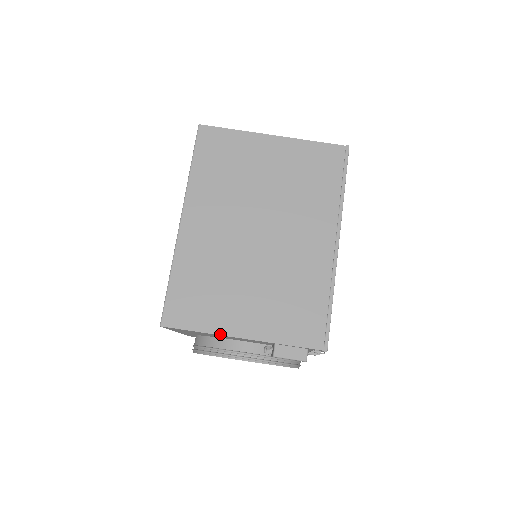
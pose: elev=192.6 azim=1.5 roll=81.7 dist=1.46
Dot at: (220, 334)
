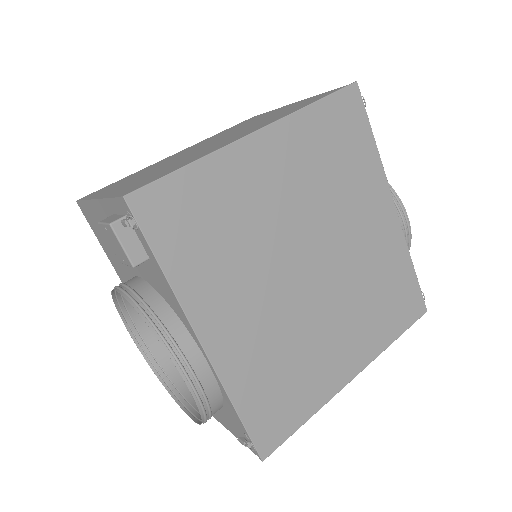
Dot at: (90, 199)
